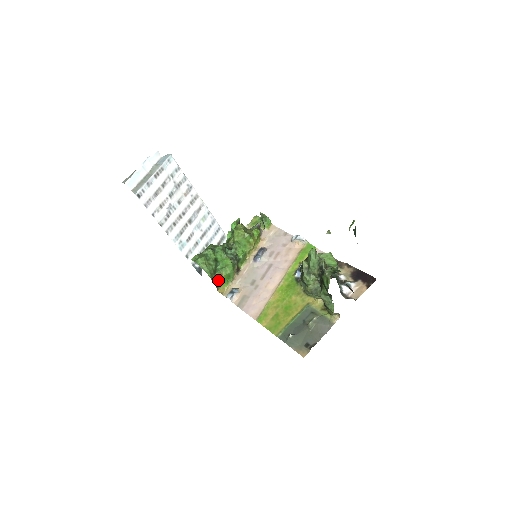
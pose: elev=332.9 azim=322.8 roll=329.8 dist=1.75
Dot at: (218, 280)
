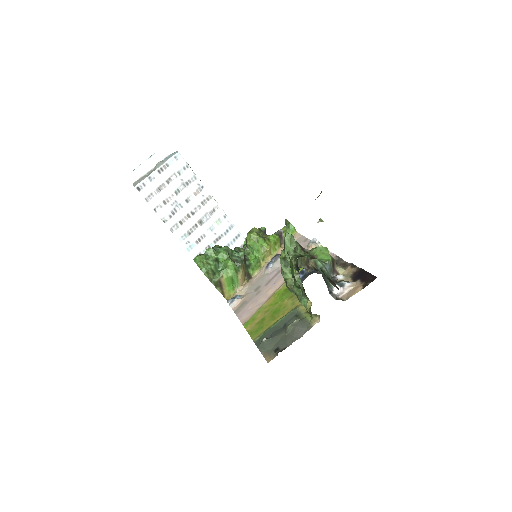
Dot at: (219, 283)
